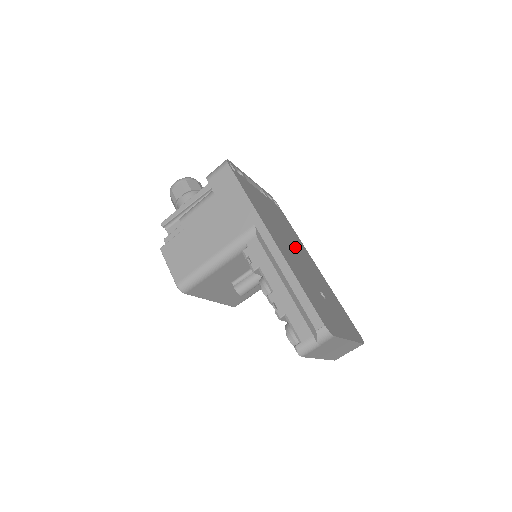
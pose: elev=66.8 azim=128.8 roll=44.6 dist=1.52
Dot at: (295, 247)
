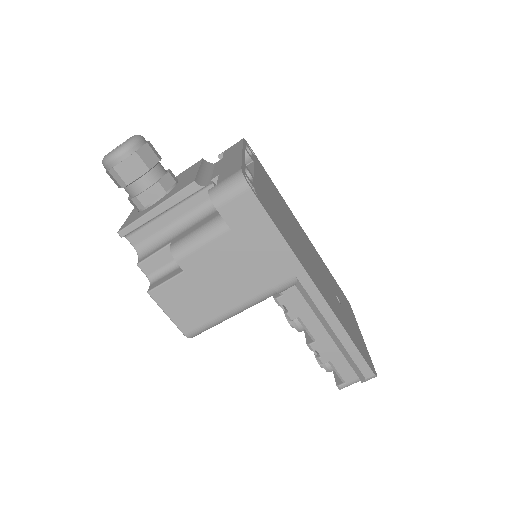
Dot at: (302, 242)
